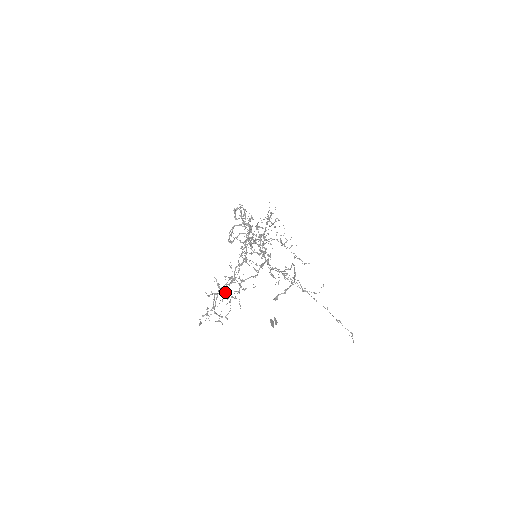
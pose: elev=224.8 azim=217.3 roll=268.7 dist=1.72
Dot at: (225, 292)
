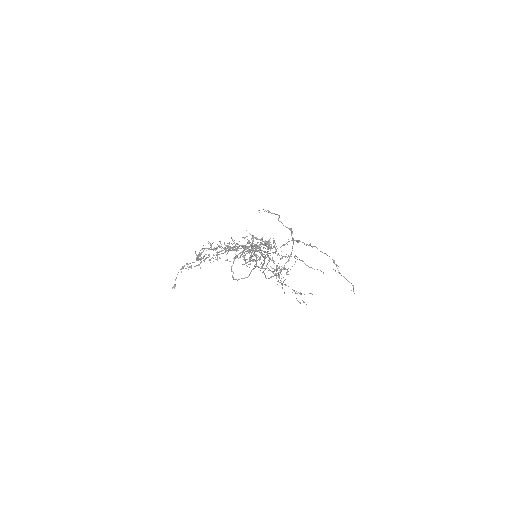
Dot at: (215, 249)
